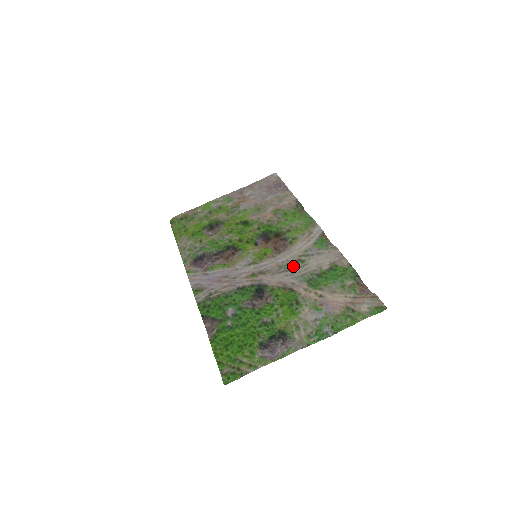
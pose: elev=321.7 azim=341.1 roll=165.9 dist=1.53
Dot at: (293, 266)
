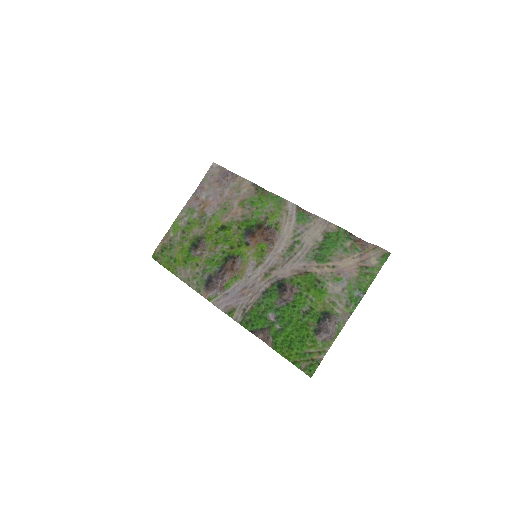
Dot at: (293, 251)
